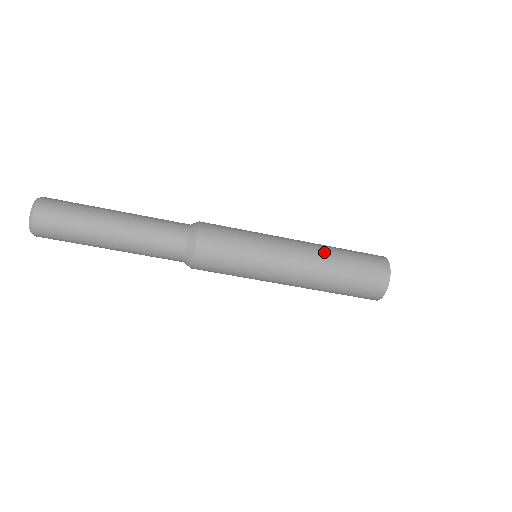
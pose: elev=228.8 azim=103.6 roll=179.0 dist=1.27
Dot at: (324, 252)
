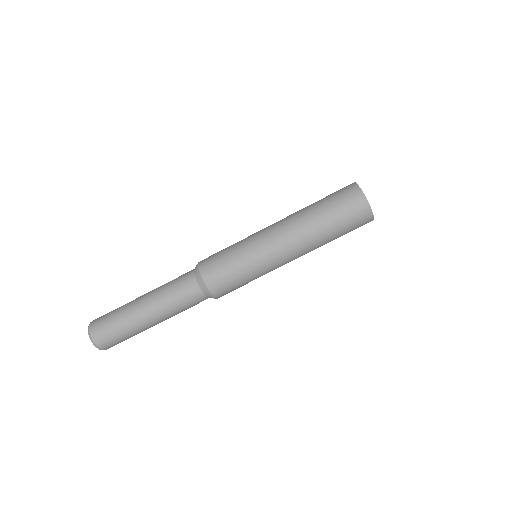
Dot at: (298, 213)
